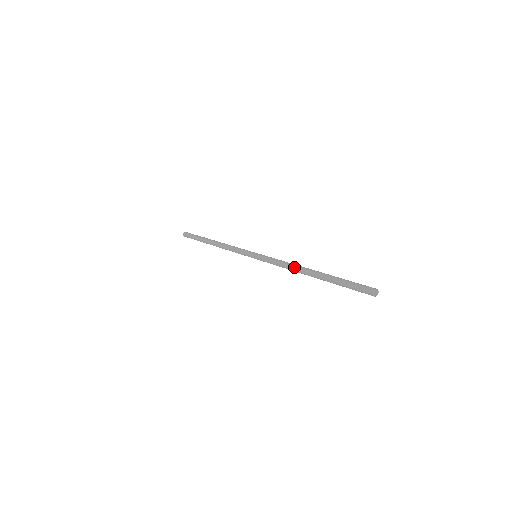
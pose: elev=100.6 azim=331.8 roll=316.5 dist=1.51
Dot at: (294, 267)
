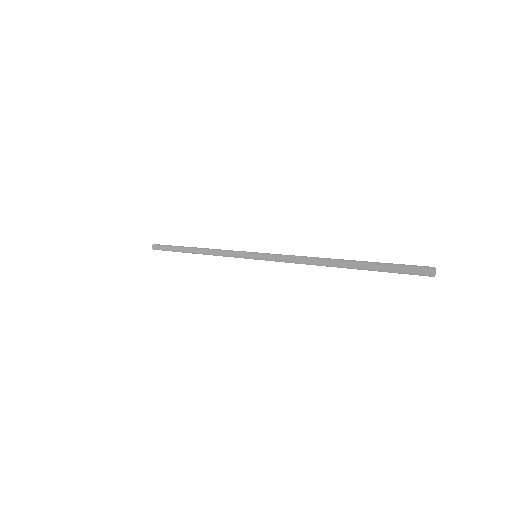
Dot at: (313, 264)
